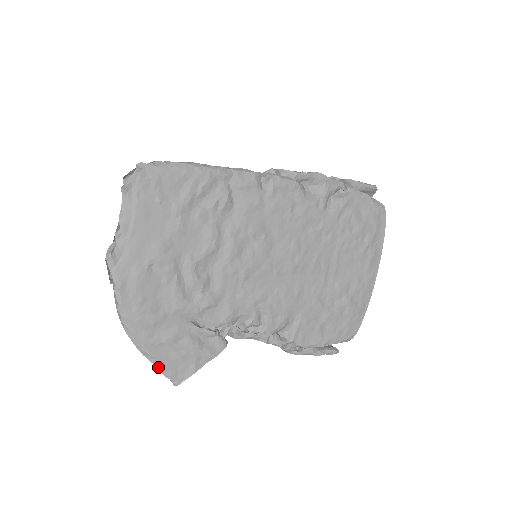
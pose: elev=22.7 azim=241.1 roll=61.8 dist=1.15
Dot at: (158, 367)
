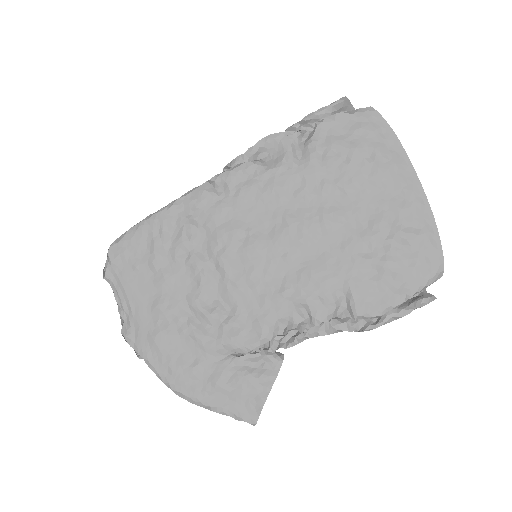
Dot at: (225, 414)
